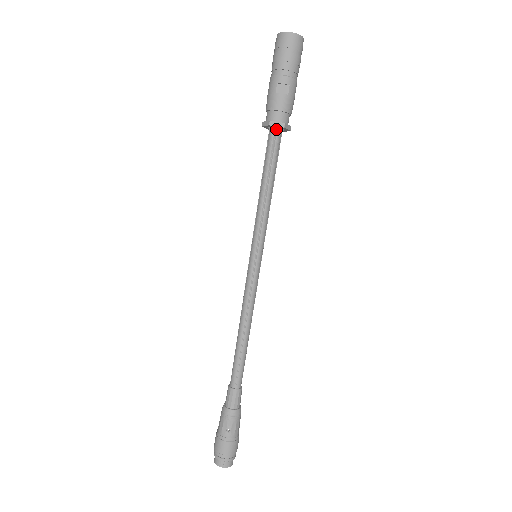
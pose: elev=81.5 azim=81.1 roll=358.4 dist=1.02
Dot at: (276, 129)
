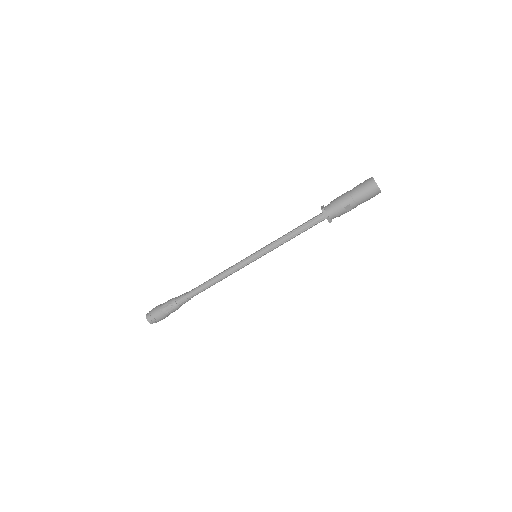
Dot at: (326, 218)
